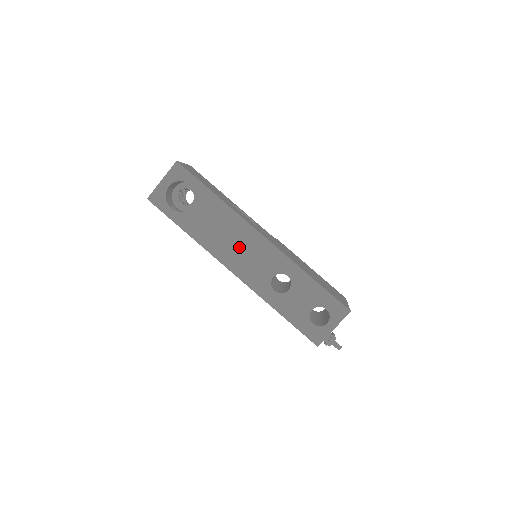
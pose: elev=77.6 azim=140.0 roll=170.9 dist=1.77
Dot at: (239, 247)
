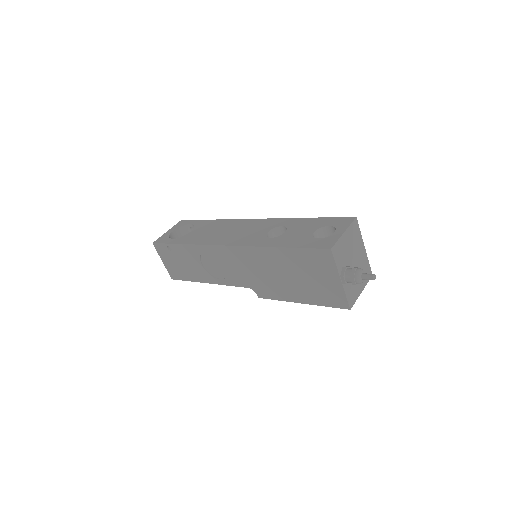
Dot at: (233, 232)
